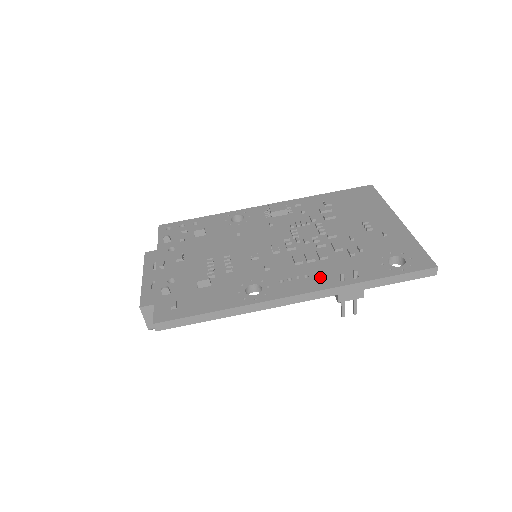
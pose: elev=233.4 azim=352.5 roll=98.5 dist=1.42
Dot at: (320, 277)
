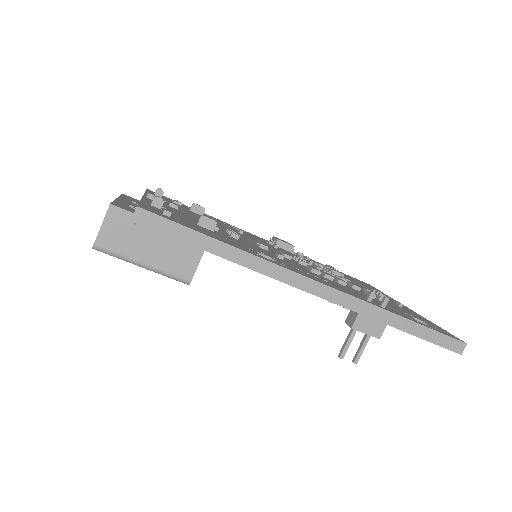
Dot at: (343, 288)
